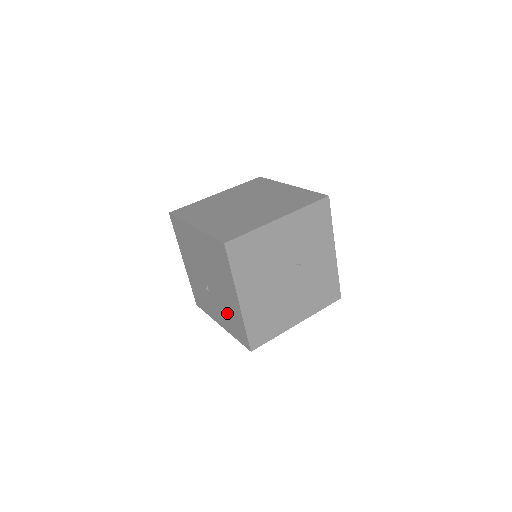
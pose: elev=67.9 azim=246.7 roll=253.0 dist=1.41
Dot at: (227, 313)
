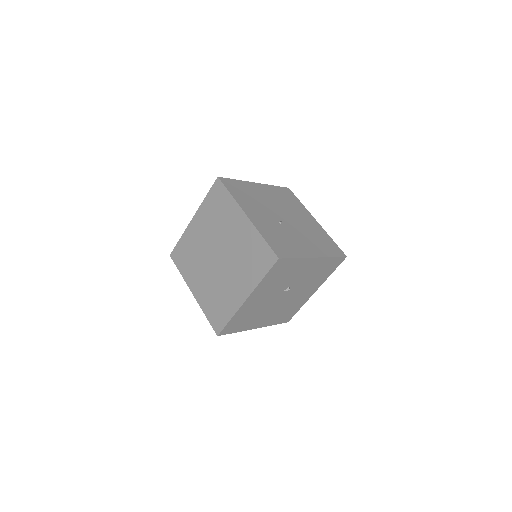
Dot at: occluded
